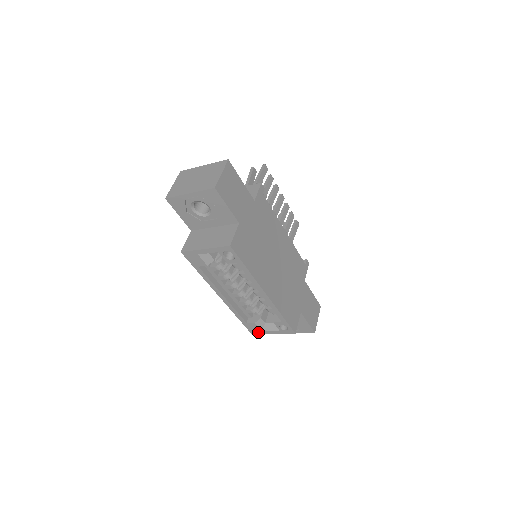
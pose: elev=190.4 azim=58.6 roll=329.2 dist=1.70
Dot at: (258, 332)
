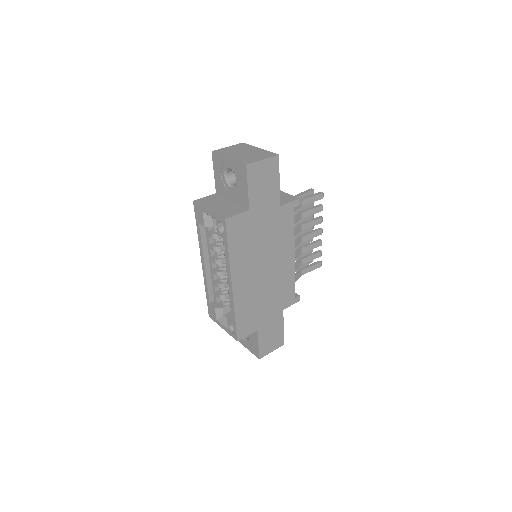
Dot at: (214, 319)
